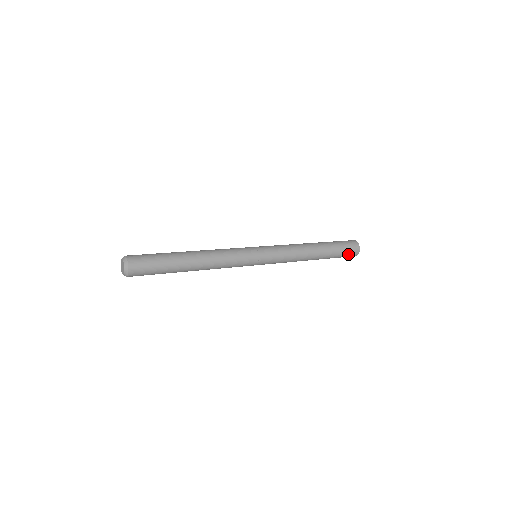
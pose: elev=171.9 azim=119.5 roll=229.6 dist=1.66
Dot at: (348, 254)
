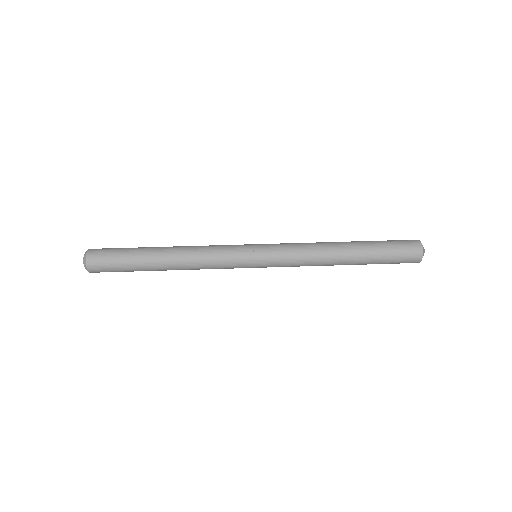
Dot at: (401, 262)
